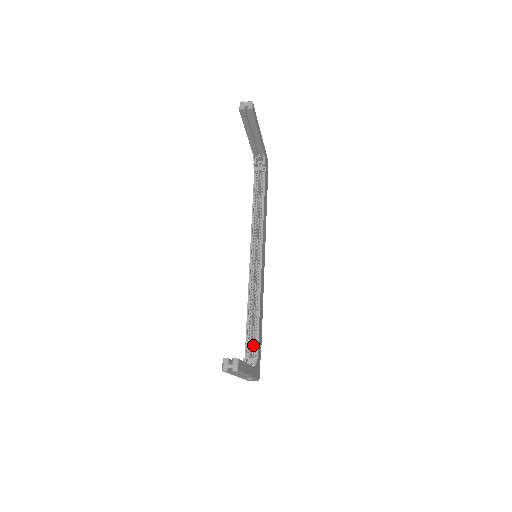
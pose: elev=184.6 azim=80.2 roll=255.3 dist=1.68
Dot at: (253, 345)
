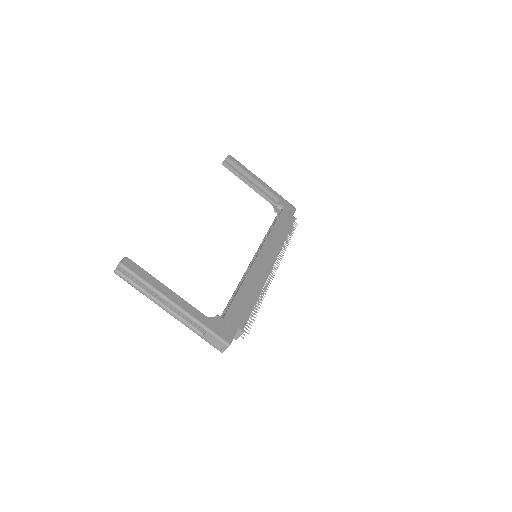
Dot at: occluded
